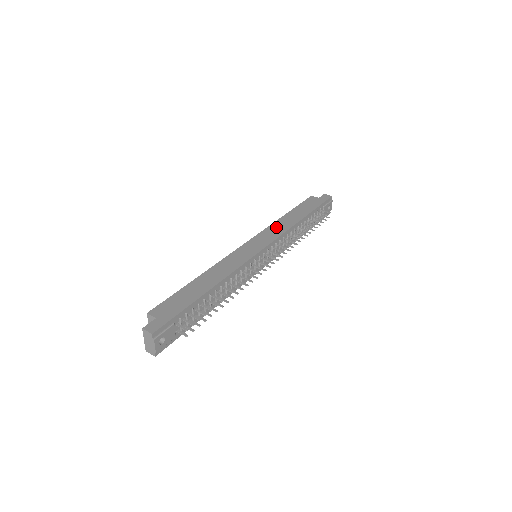
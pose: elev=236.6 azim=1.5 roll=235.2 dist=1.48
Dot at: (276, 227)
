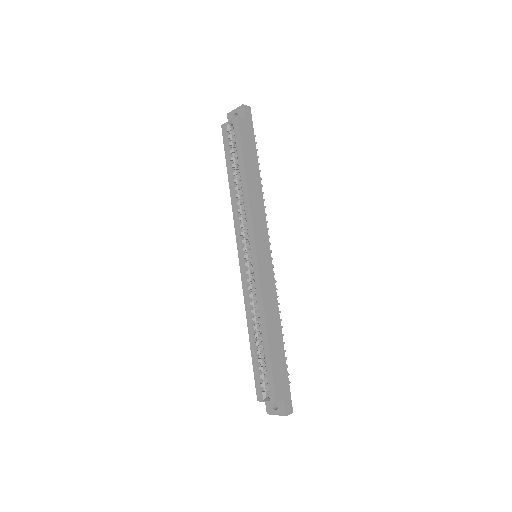
Dot at: (256, 209)
